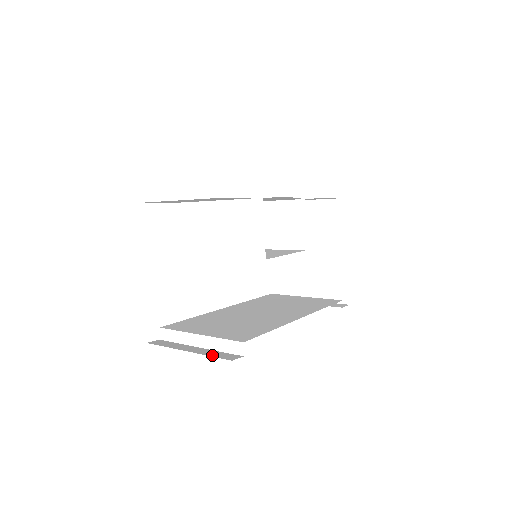
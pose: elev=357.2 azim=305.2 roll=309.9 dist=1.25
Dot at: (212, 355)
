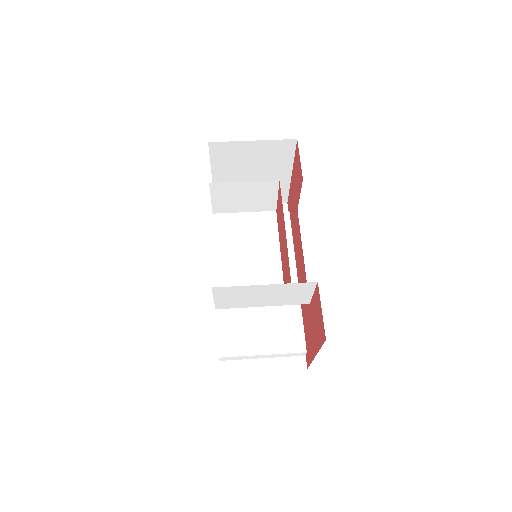
Dot at: (287, 368)
